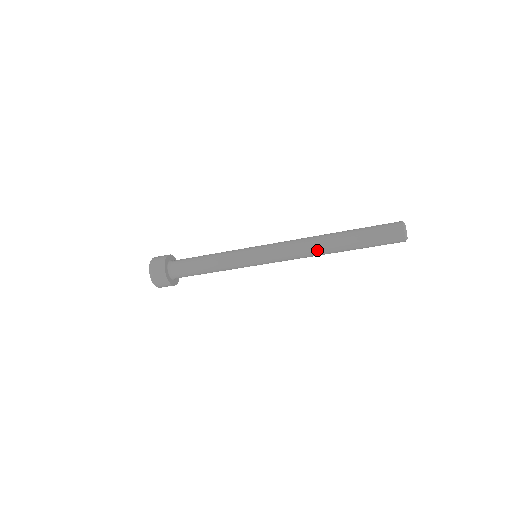
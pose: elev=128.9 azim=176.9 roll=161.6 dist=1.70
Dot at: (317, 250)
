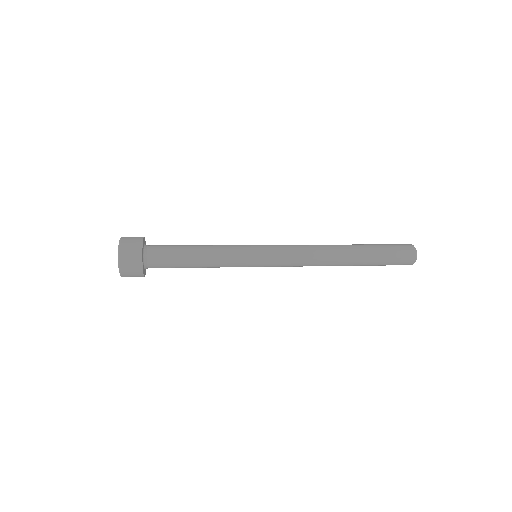
Dot at: (329, 260)
